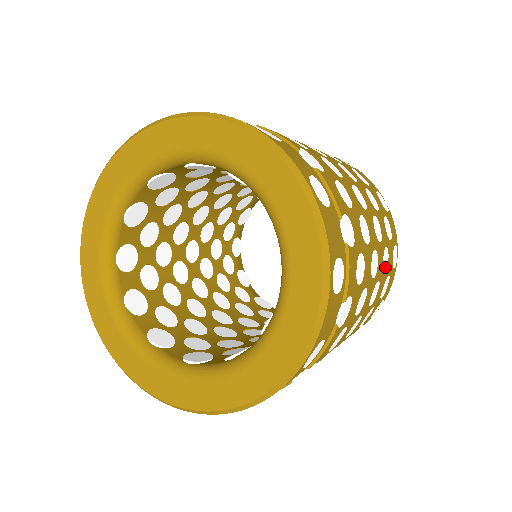
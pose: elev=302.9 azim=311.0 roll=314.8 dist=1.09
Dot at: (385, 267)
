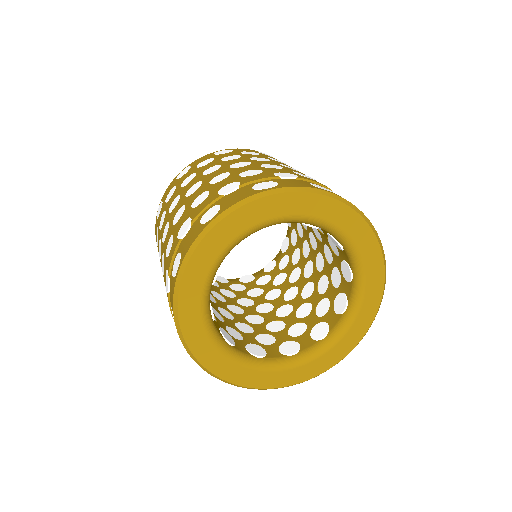
Dot at: occluded
